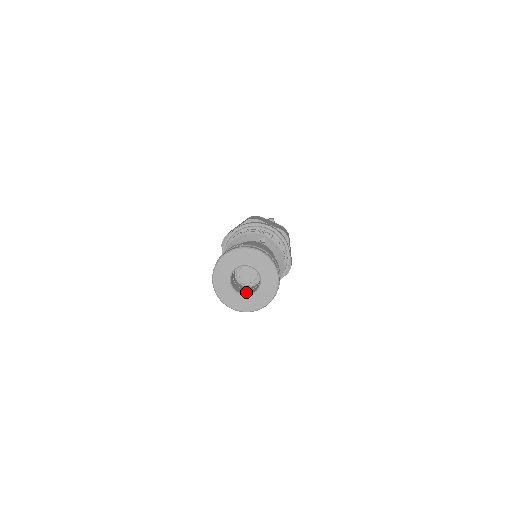
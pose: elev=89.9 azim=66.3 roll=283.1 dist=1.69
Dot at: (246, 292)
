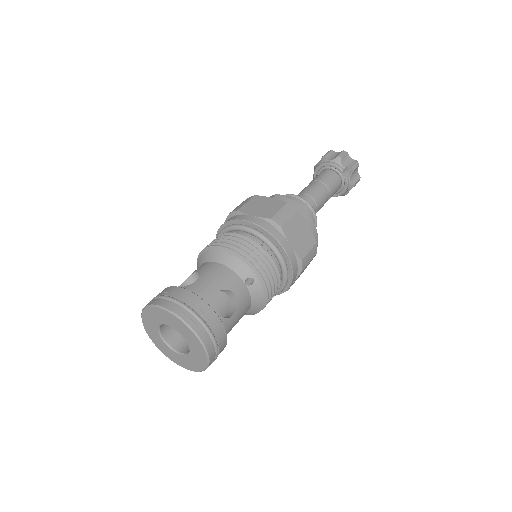
Dot at: (175, 340)
